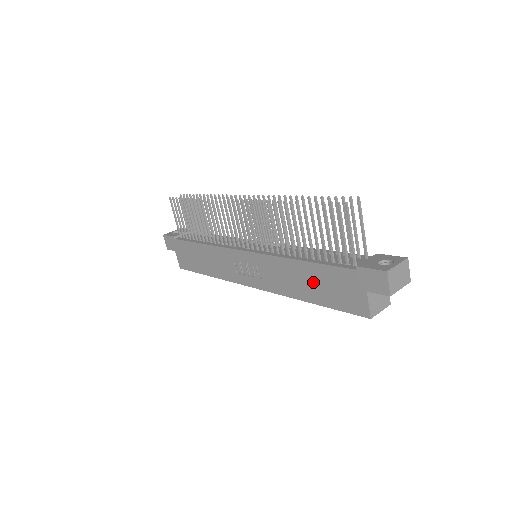
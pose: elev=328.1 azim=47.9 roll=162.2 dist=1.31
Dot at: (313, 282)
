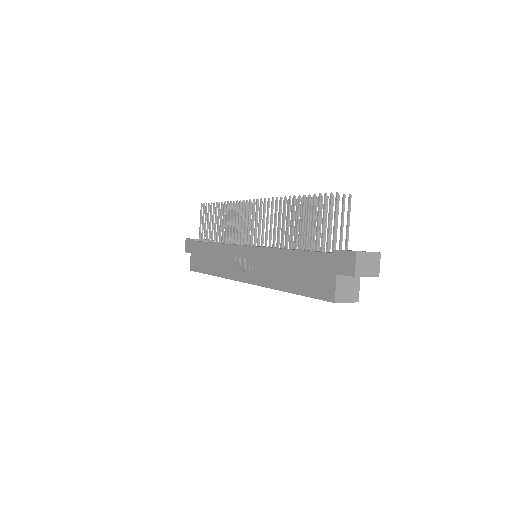
Dot at: (295, 270)
